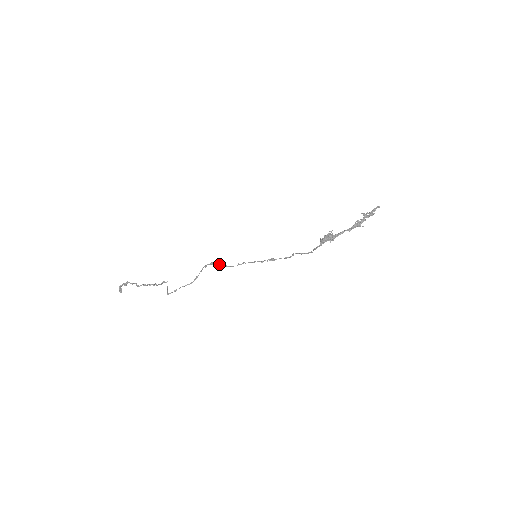
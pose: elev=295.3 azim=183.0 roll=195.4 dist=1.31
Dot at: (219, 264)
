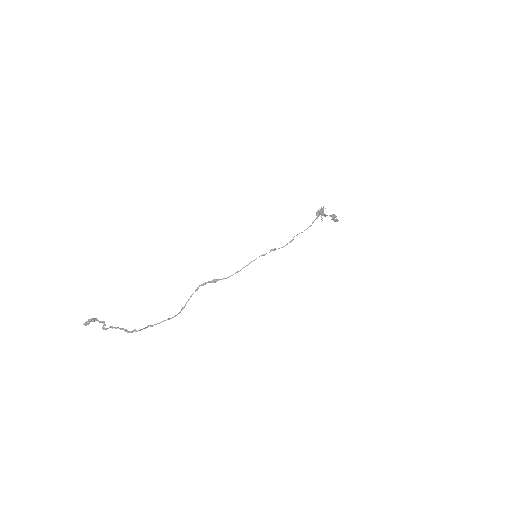
Dot at: (214, 280)
